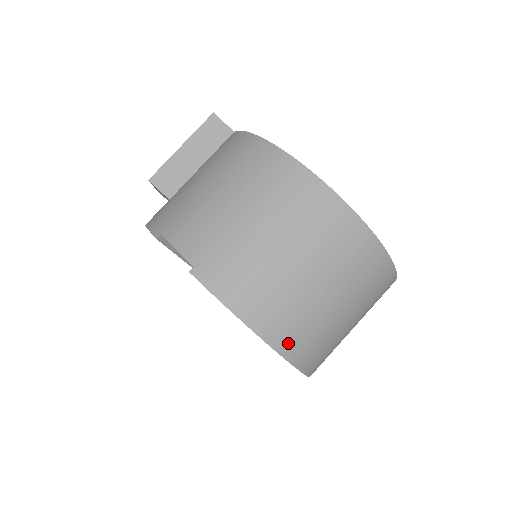
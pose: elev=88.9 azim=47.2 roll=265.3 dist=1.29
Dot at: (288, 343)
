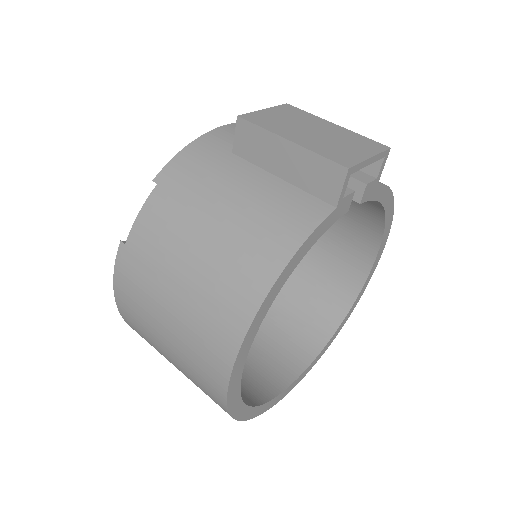
Dot at: occluded
